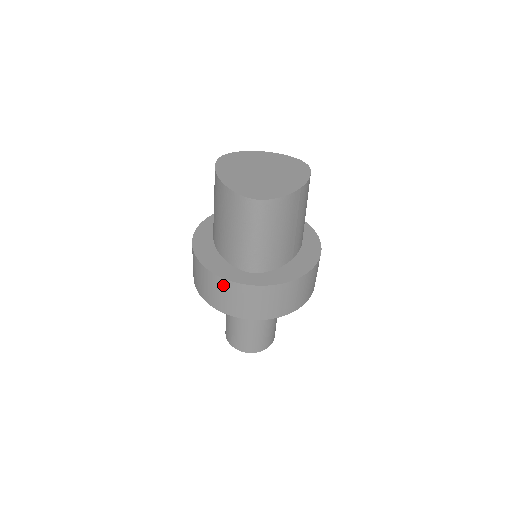
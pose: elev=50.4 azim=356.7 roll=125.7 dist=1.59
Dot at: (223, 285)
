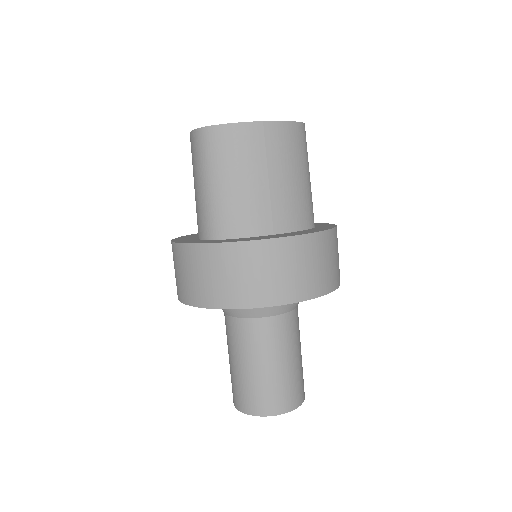
Dot at: (176, 254)
